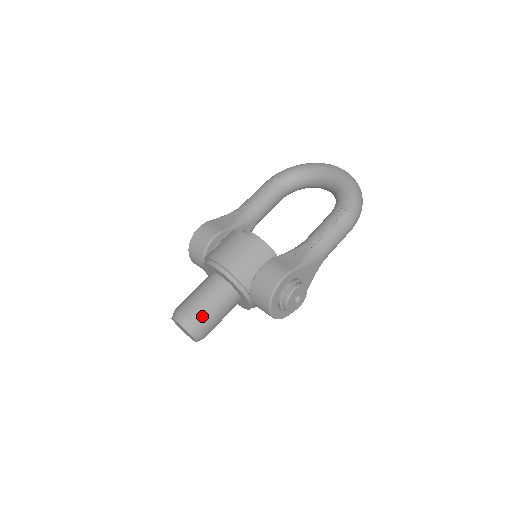
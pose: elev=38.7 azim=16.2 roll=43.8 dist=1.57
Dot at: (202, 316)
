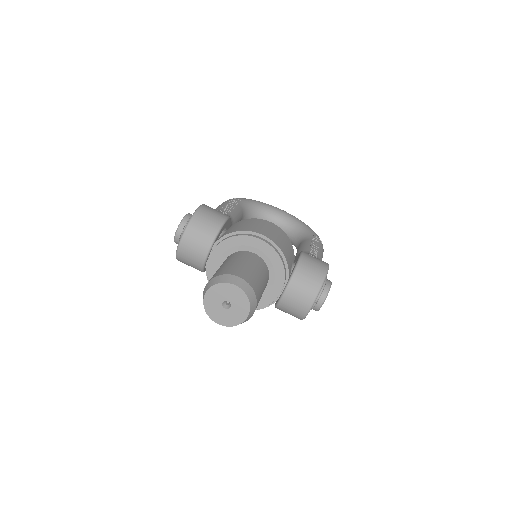
Dot at: (258, 287)
